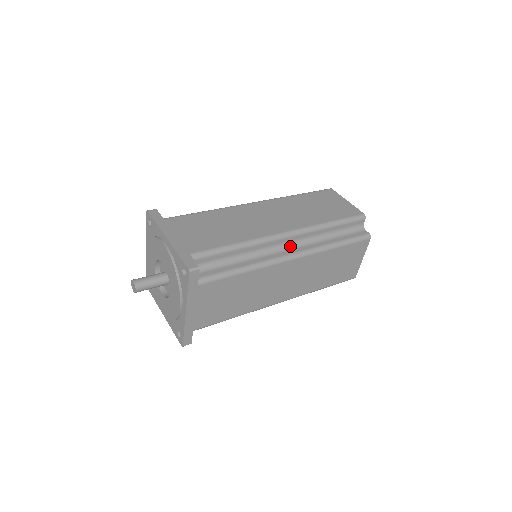
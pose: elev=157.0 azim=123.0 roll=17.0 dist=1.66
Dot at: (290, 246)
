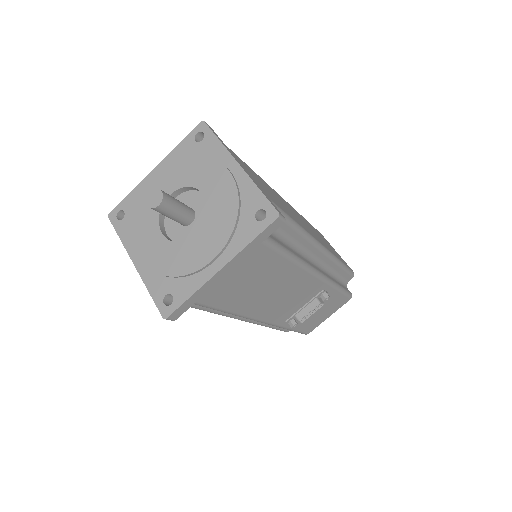
Dot at: occluded
